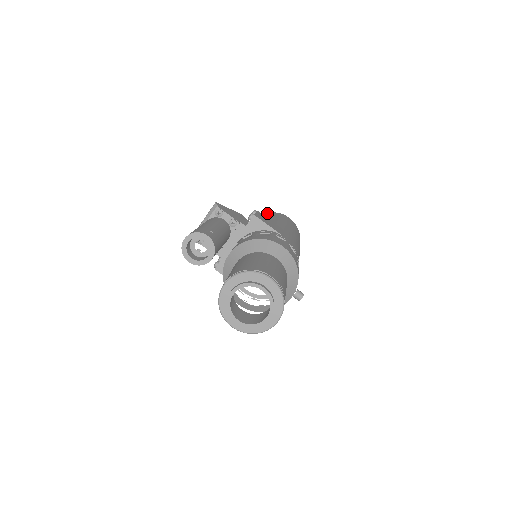
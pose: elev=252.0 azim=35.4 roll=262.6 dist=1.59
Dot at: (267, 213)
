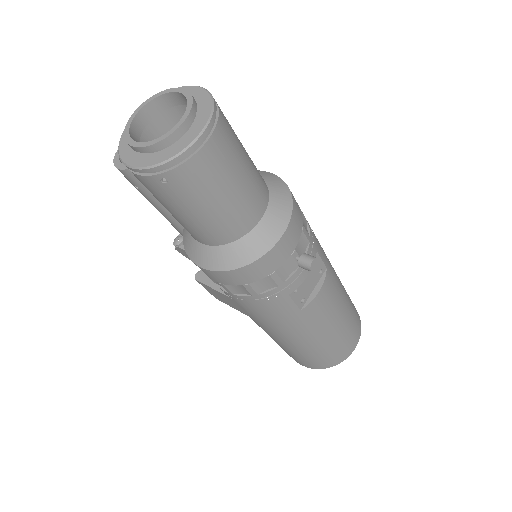
Dot at: occluded
